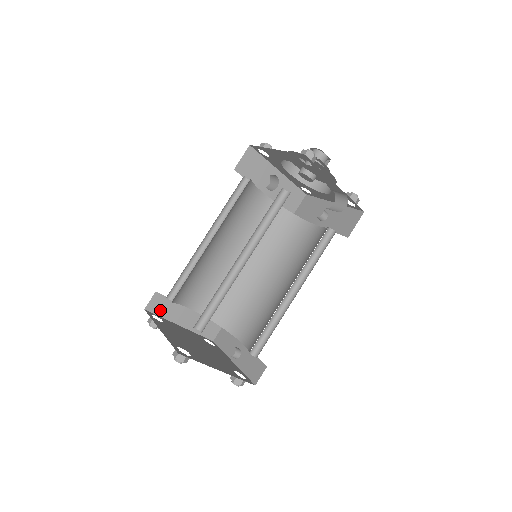
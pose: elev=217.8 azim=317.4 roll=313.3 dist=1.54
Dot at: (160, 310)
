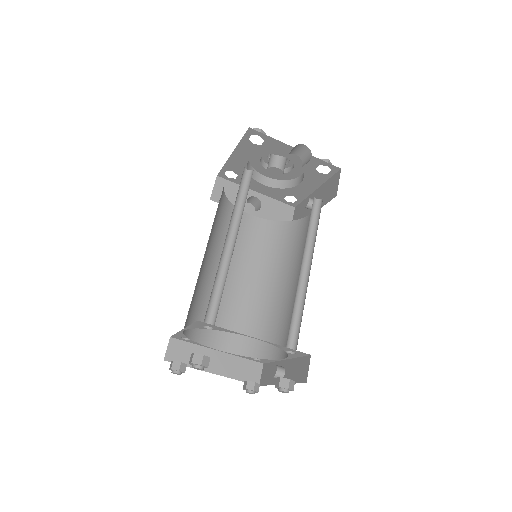
Dot at: (182, 358)
